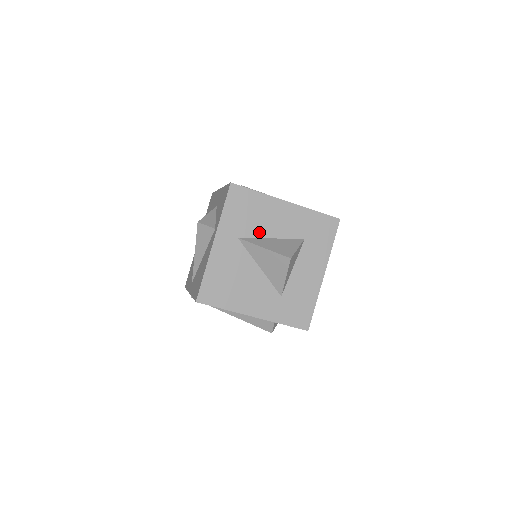
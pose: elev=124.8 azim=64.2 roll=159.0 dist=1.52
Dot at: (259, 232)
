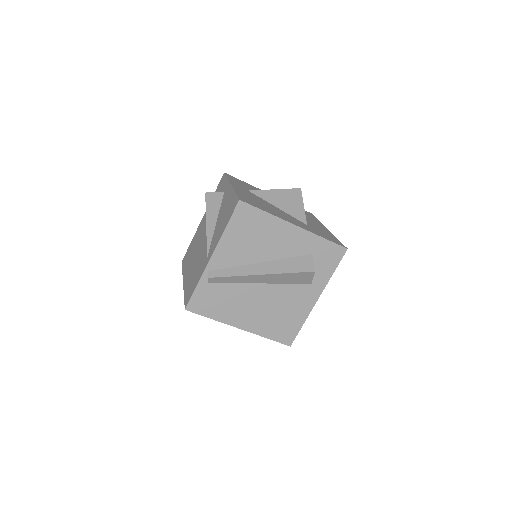
Dot at: occluded
